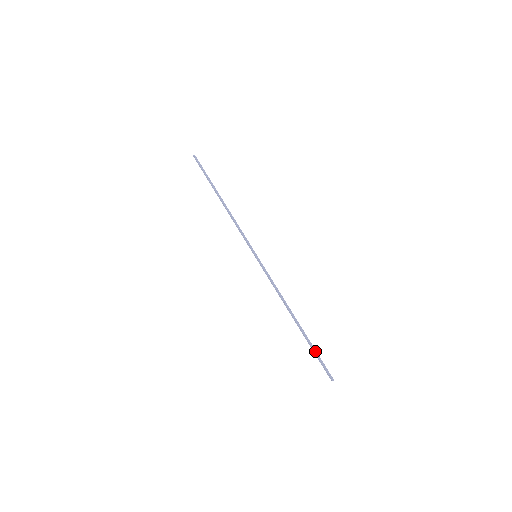
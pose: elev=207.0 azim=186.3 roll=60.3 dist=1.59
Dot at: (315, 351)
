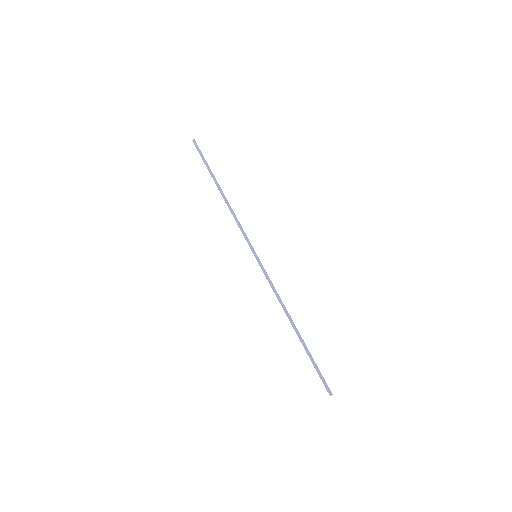
Dot at: (313, 363)
